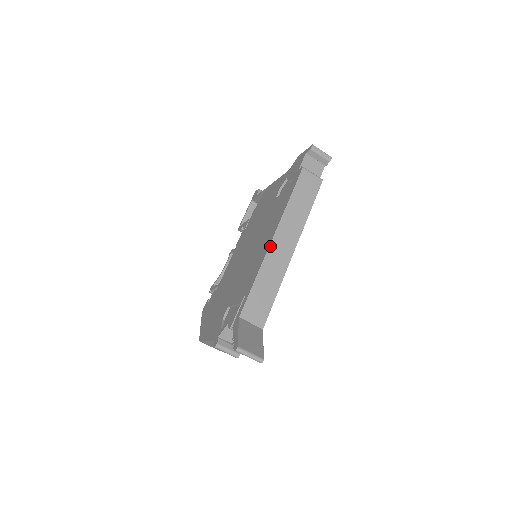
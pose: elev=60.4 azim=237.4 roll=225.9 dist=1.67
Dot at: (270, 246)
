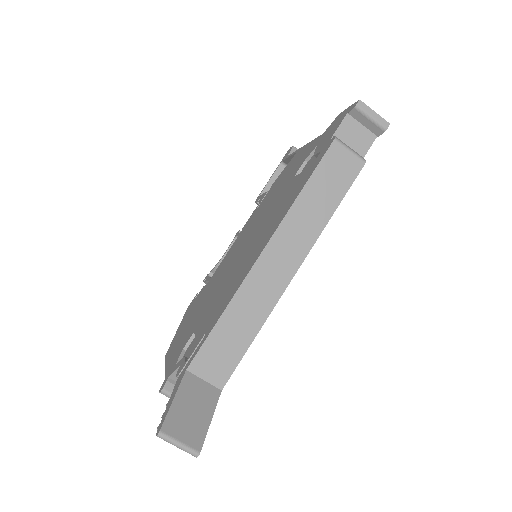
Dot at: (255, 265)
